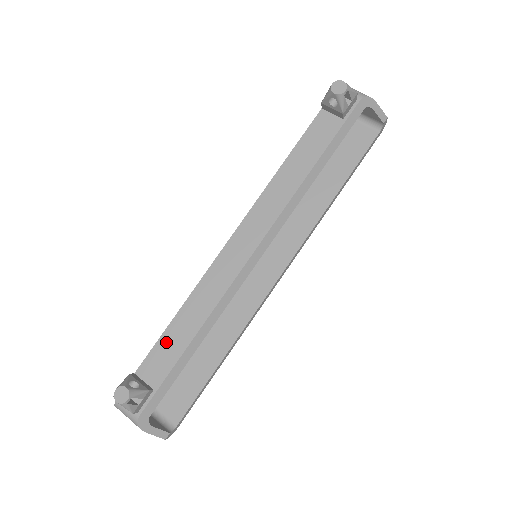
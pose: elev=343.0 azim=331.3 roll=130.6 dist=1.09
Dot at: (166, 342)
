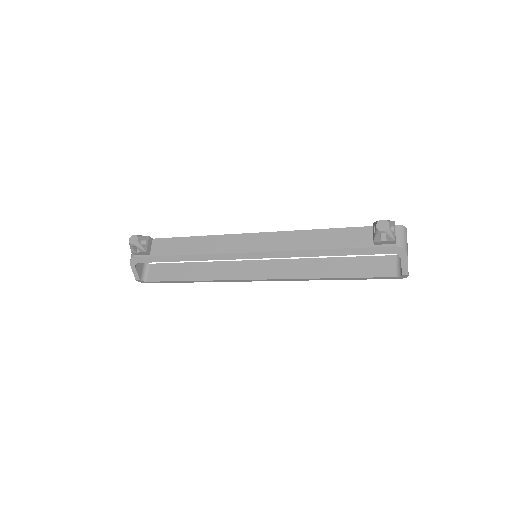
Dot at: (176, 242)
